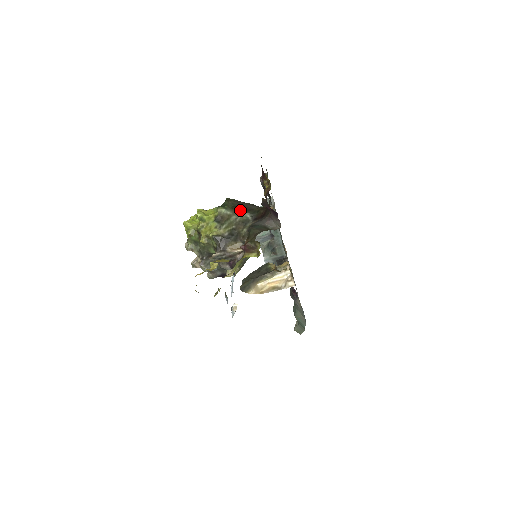
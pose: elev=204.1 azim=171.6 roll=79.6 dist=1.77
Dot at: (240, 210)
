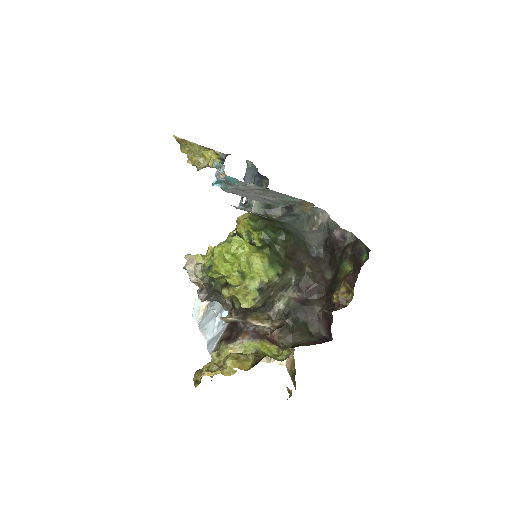
Dot at: (289, 265)
